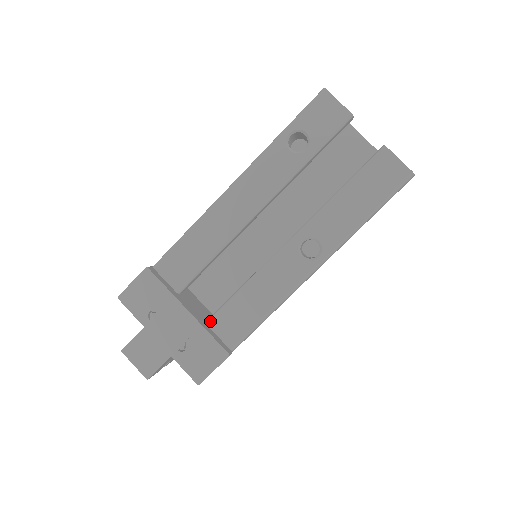
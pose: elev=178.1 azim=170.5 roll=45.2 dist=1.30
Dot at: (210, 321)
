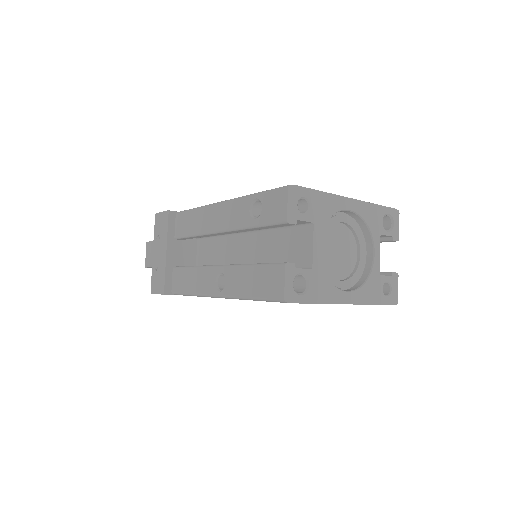
Dot at: (174, 268)
